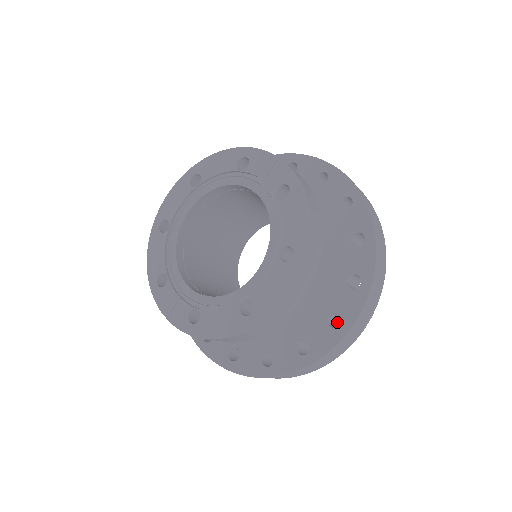
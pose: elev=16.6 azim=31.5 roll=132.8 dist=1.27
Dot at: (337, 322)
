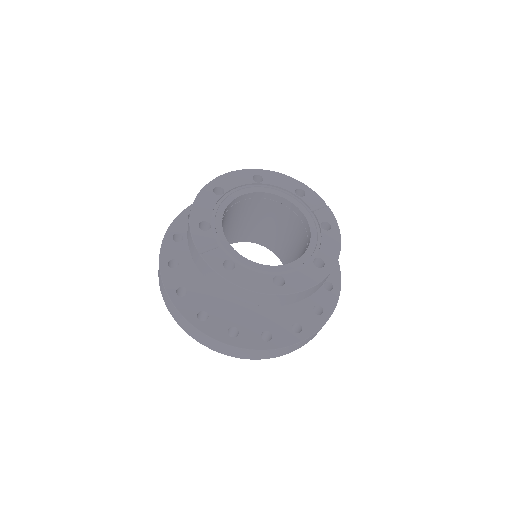
Dot at: occluded
